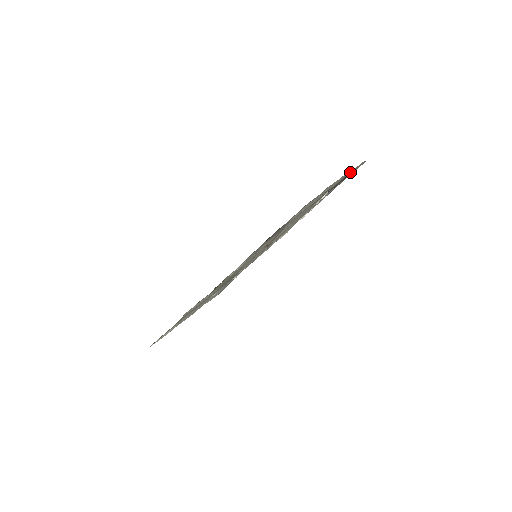
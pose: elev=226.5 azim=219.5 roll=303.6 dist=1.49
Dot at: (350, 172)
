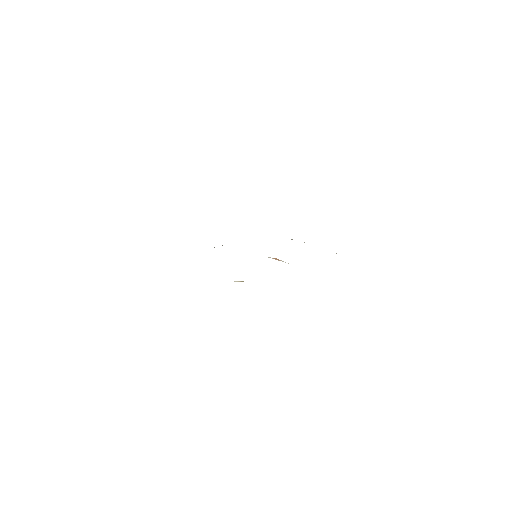
Dot at: occluded
